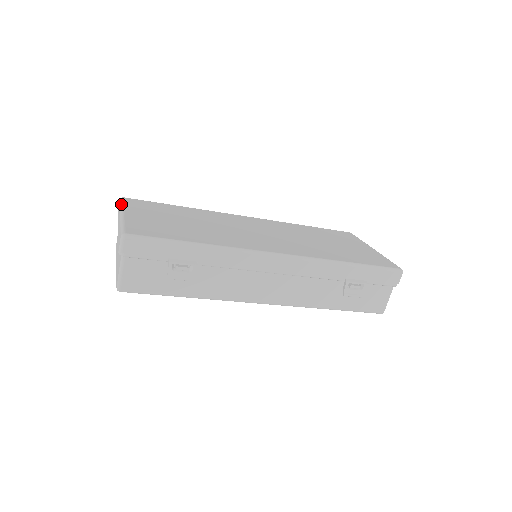
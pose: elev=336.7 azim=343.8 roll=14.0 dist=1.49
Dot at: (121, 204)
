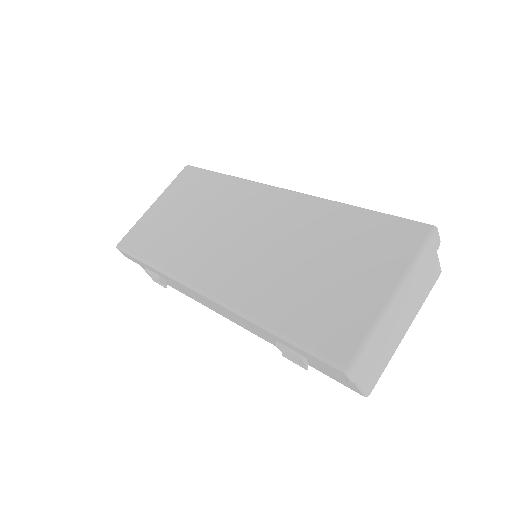
Dot at: (171, 182)
